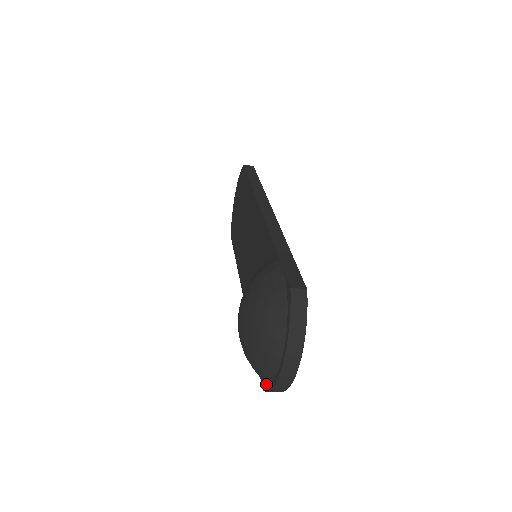
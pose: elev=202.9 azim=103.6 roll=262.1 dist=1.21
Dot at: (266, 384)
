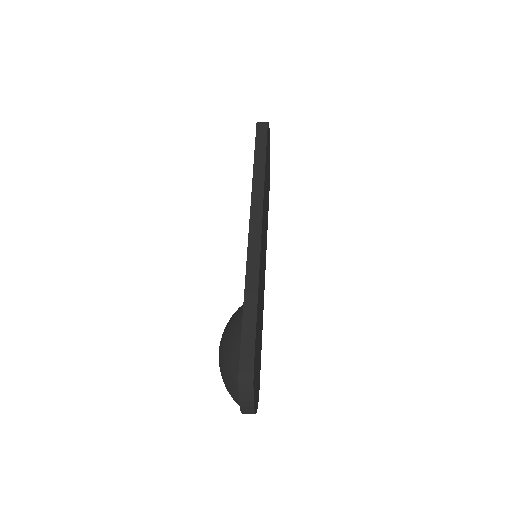
Dot at: occluded
